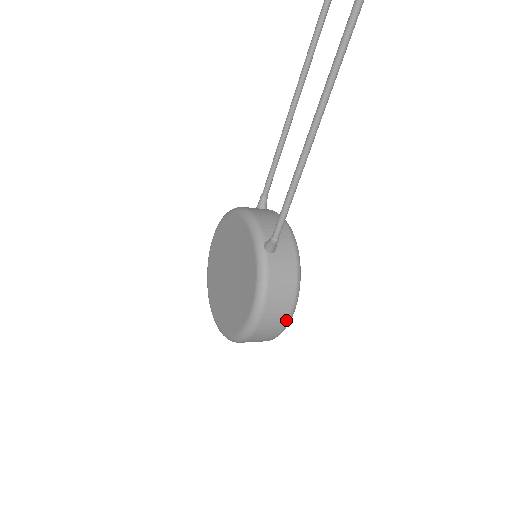
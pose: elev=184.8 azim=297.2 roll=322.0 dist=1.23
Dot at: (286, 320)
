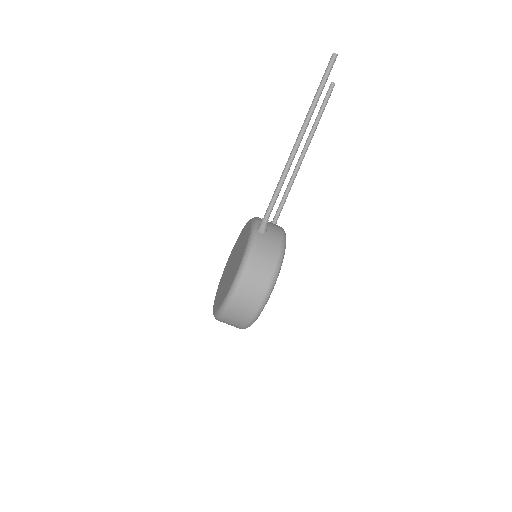
Dot at: (265, 291)
